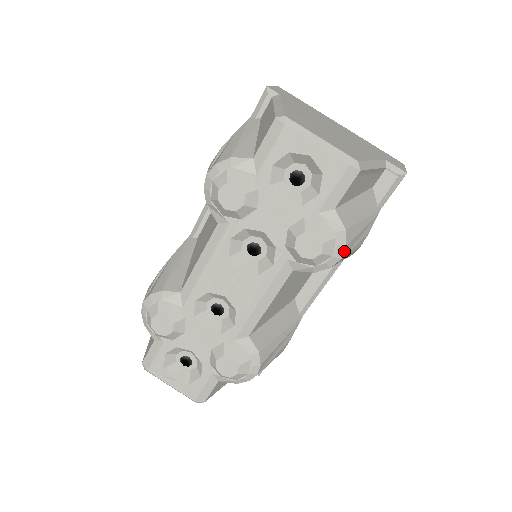
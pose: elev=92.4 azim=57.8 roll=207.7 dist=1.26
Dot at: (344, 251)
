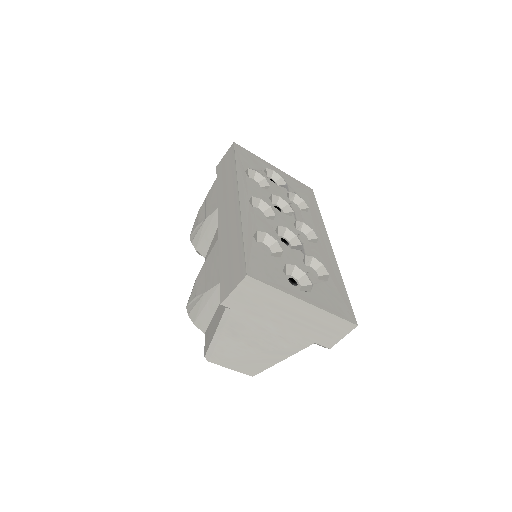
Dot at: occluded
